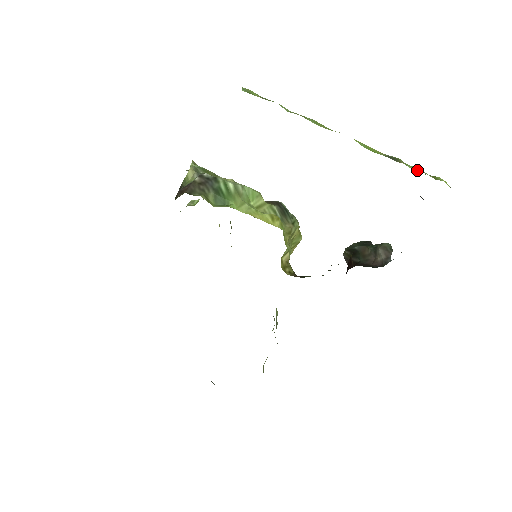
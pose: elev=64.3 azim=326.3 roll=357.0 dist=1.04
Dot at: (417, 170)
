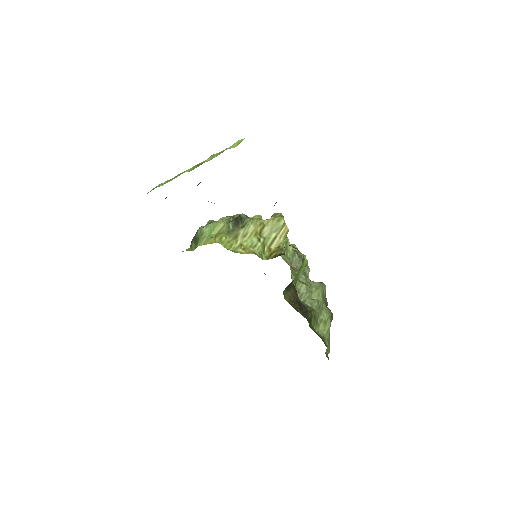
Dot at: occluded
